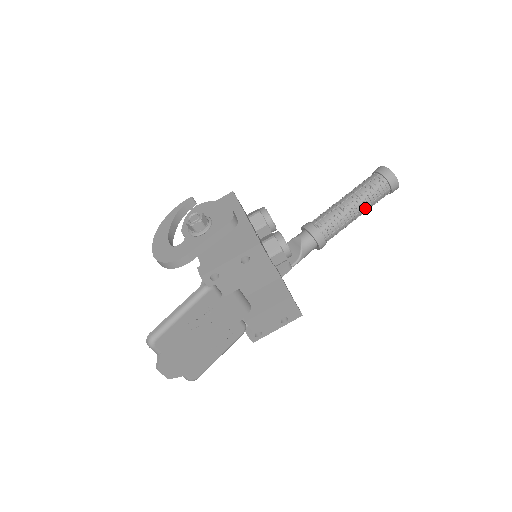
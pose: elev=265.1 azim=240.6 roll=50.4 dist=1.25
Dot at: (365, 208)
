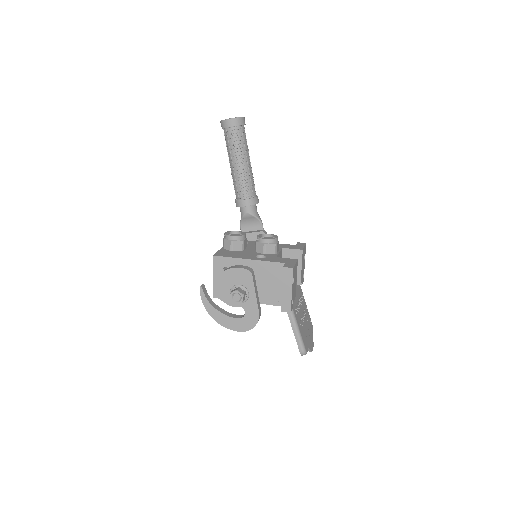
Dot at: occluded
